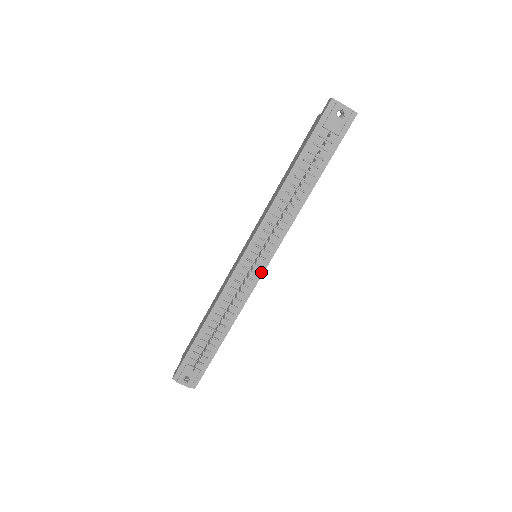
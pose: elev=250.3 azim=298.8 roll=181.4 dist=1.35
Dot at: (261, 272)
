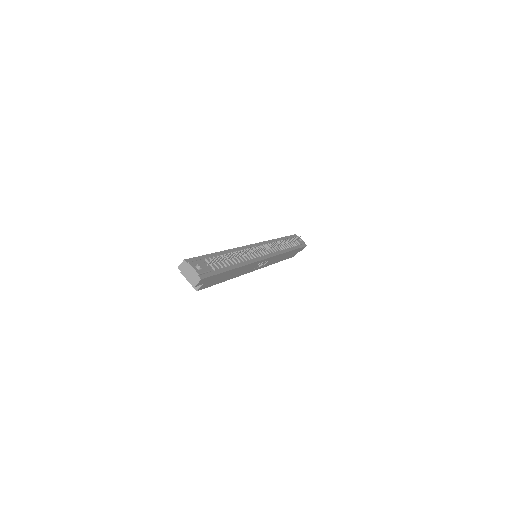
Dot at: (263, 258)
